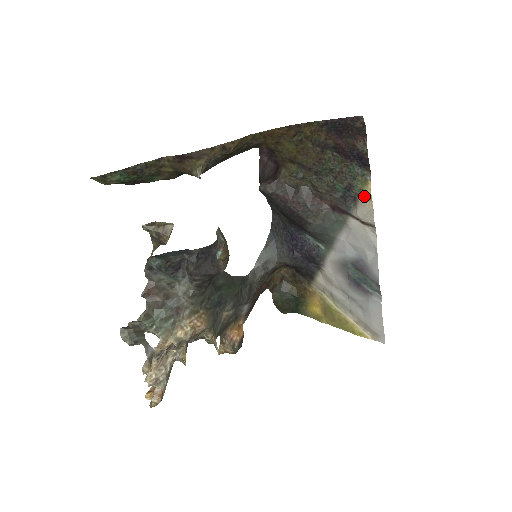
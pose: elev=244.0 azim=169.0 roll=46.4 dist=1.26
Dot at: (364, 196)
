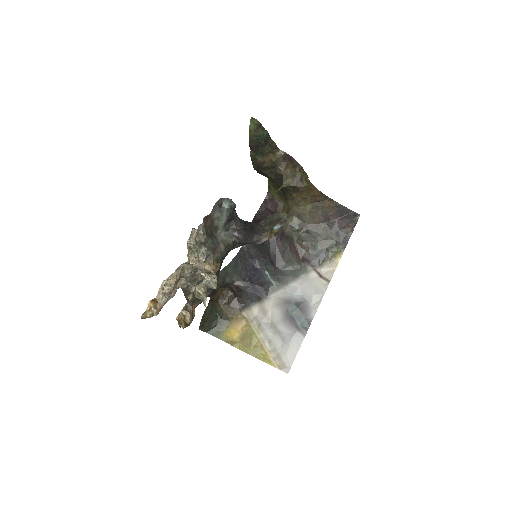
Dot at: (333, 260)
